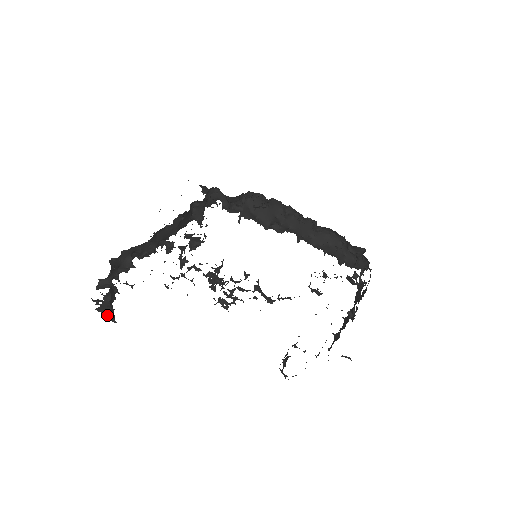
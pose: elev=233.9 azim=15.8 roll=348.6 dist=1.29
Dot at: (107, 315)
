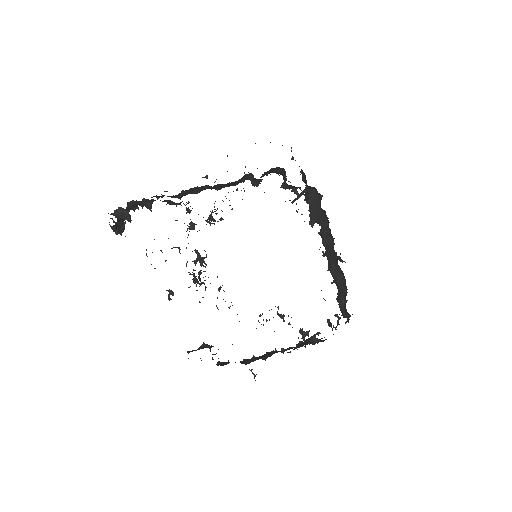
Dot at: (114, 231)
